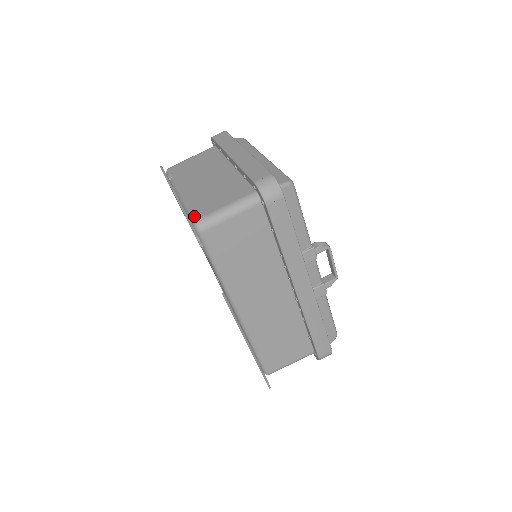
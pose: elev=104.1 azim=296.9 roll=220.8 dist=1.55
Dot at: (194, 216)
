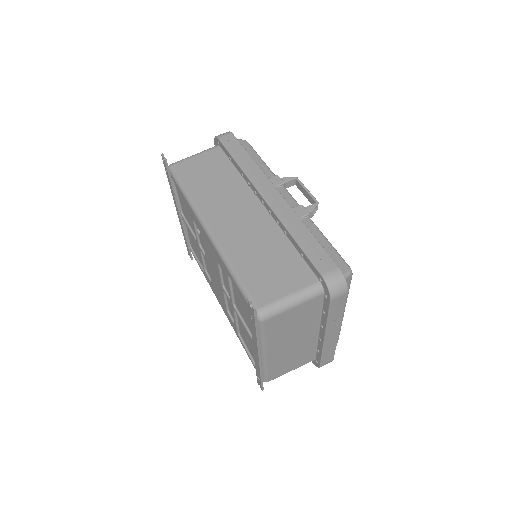
Dot at: occluded
